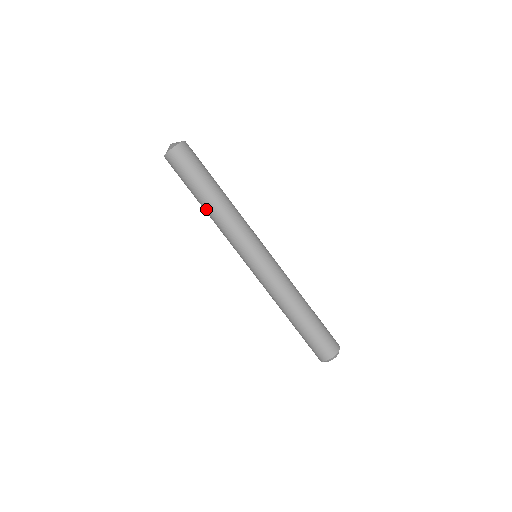
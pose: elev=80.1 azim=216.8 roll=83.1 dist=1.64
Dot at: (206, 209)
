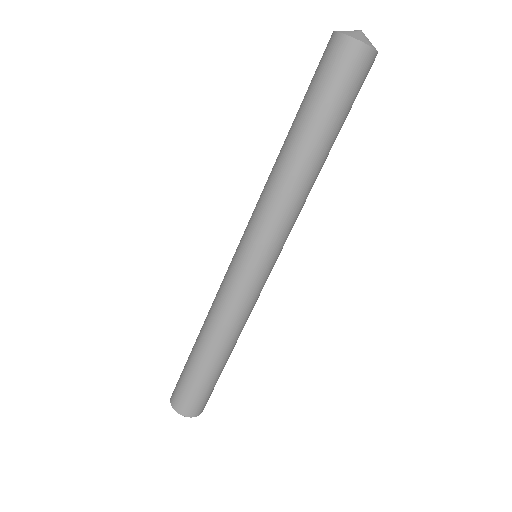
Dot at: (283, 150)
